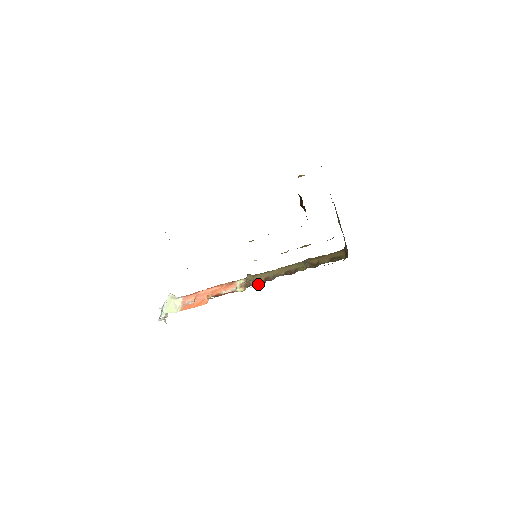
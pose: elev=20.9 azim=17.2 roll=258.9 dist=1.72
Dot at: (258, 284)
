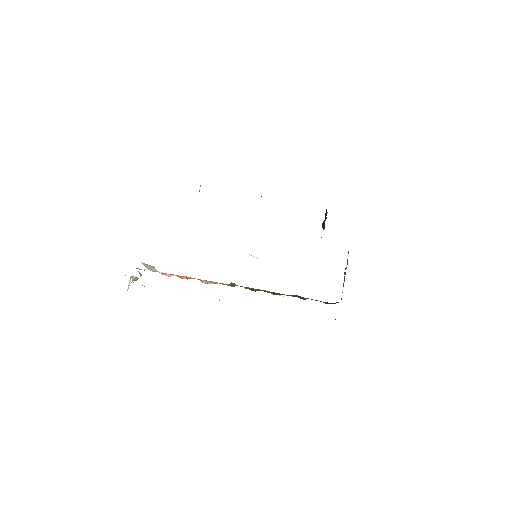
Dot at: occluded
